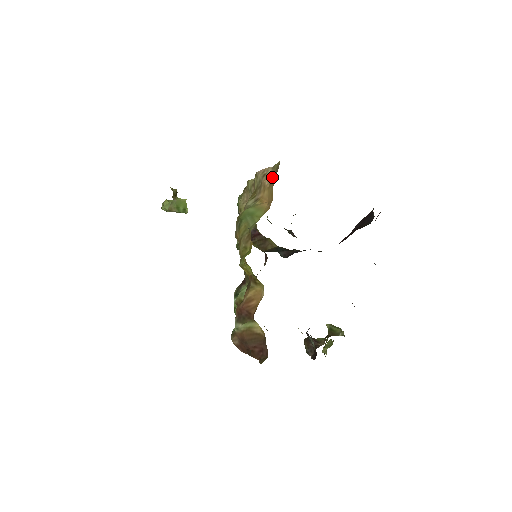
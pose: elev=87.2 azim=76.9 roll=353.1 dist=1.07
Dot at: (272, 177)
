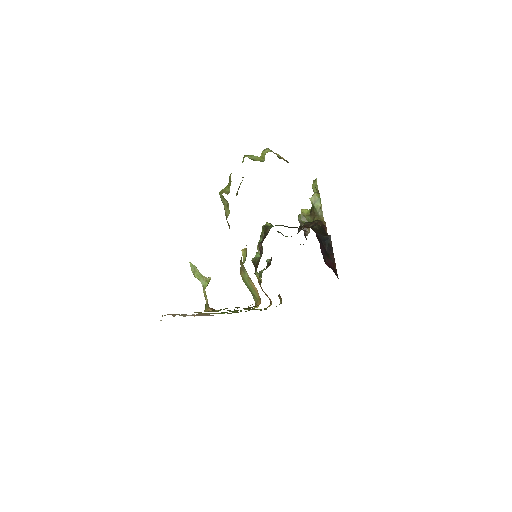
Dot at: occluded
